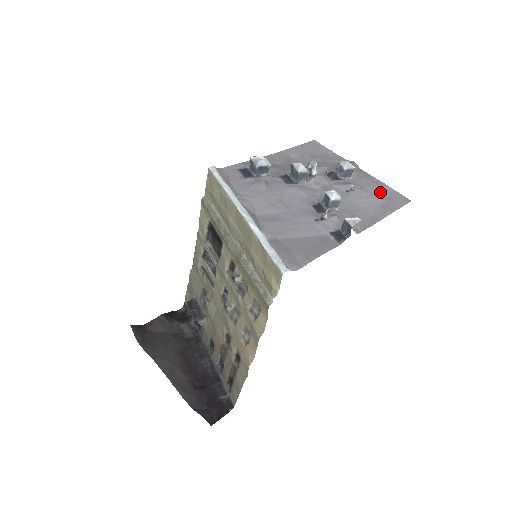
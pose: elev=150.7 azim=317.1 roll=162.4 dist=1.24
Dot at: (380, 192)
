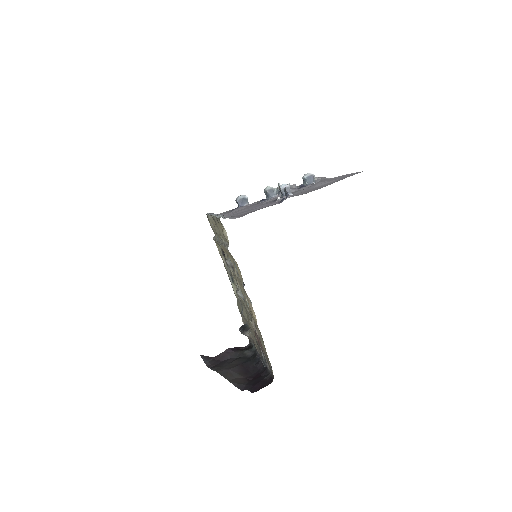
Dot at: (338, 178)
